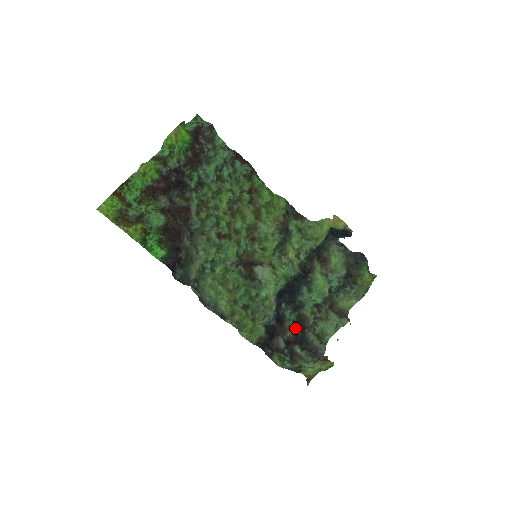
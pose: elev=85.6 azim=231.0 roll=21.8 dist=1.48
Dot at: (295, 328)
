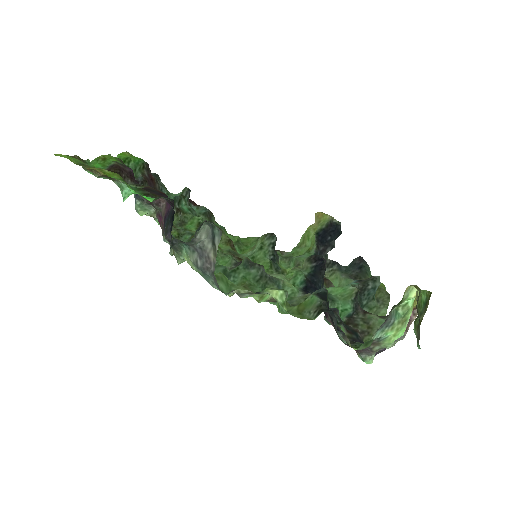
Dot at: (345, 331)
